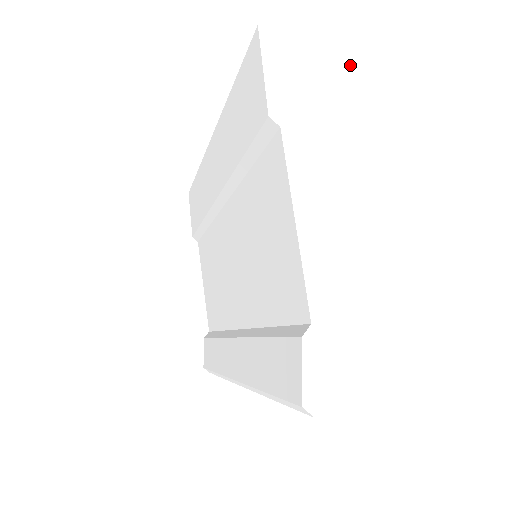
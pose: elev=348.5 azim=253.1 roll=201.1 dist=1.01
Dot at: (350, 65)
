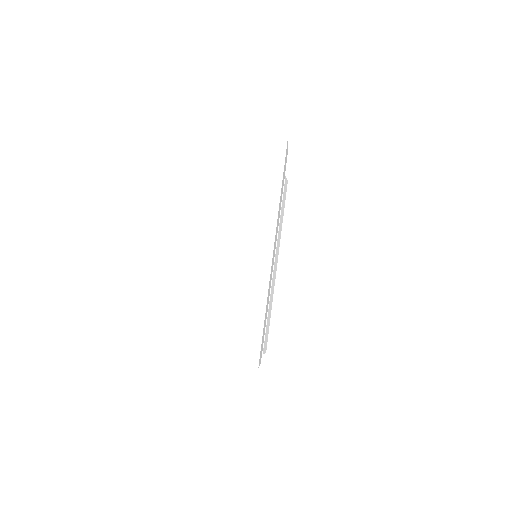
Dot at: occluded
